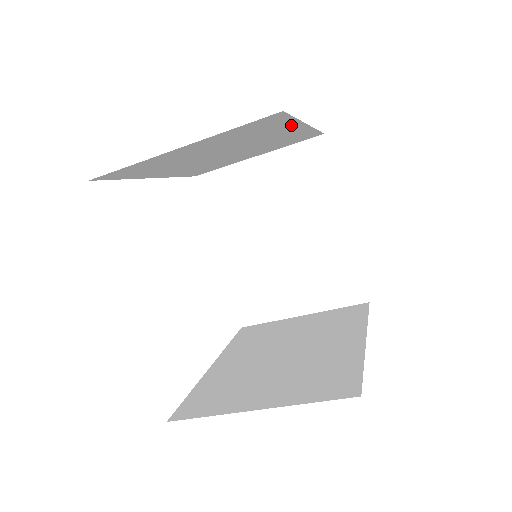
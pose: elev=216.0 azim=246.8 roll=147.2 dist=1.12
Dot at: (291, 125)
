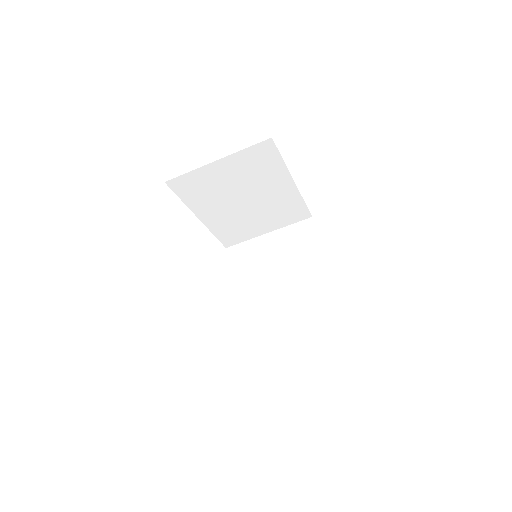
Dot at: (282, 172)
